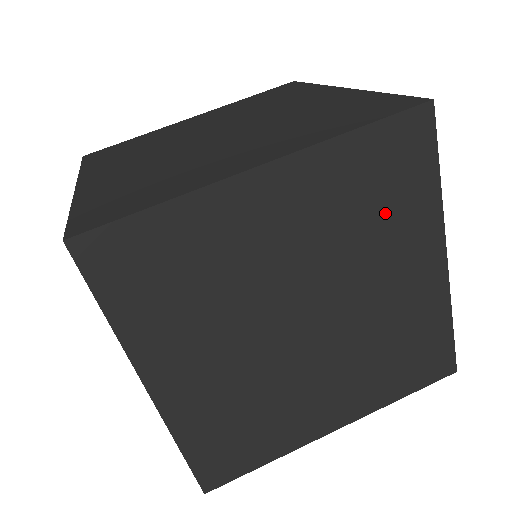
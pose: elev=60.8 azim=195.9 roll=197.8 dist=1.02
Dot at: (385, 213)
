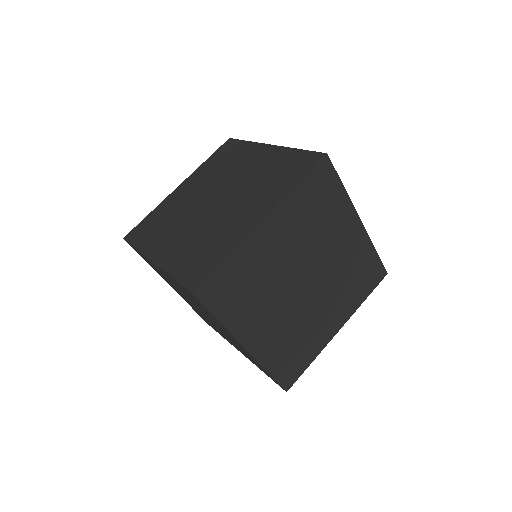
Dot at: (324, 213)
